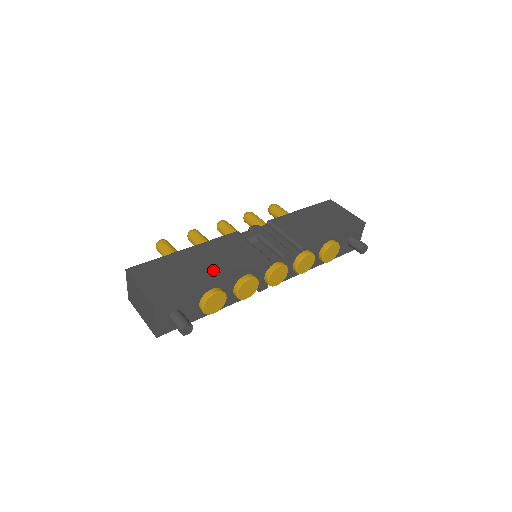
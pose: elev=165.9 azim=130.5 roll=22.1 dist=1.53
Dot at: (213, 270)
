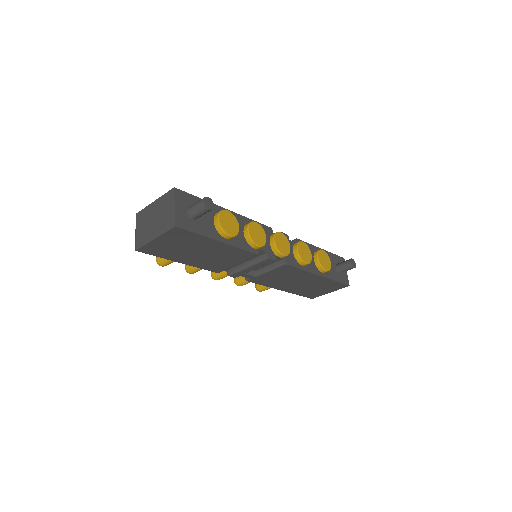
Dot at: occluded
